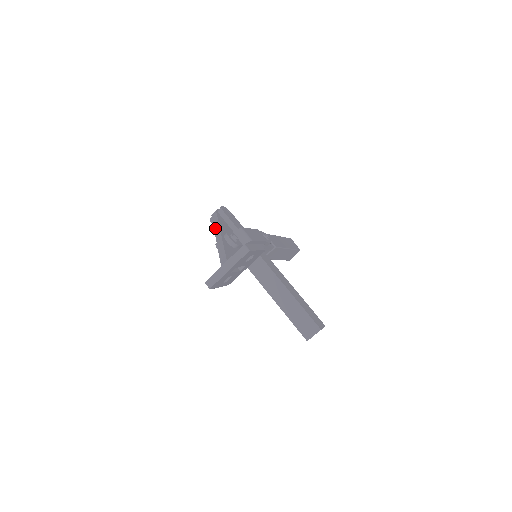
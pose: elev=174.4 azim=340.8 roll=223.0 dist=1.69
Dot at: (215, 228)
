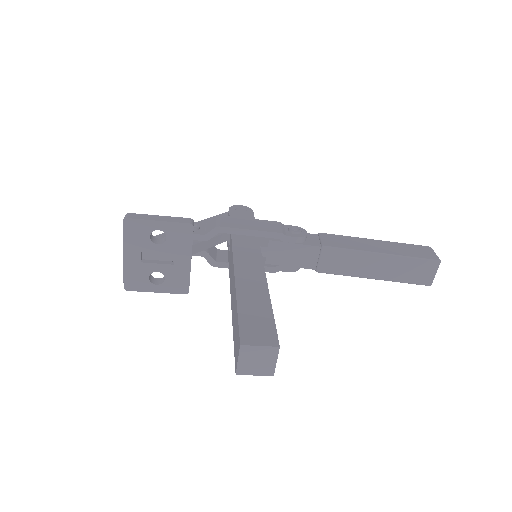
Dot at: occluded
